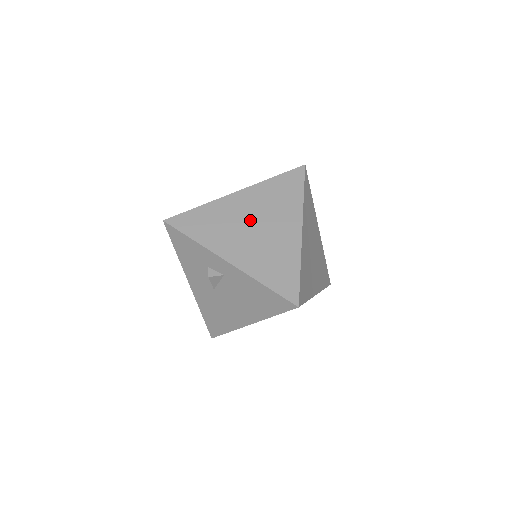
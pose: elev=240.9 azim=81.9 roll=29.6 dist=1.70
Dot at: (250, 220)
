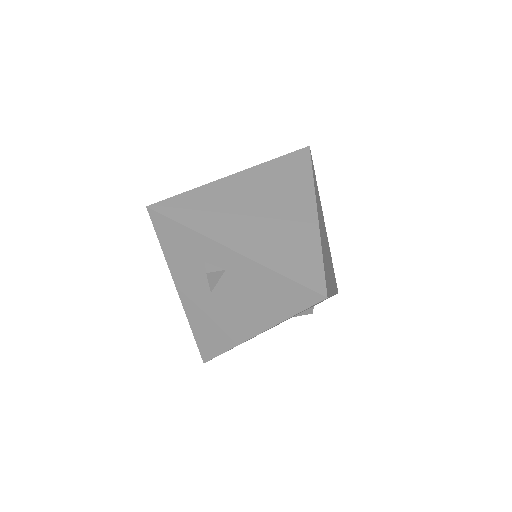
Dot at: (254, 203)
